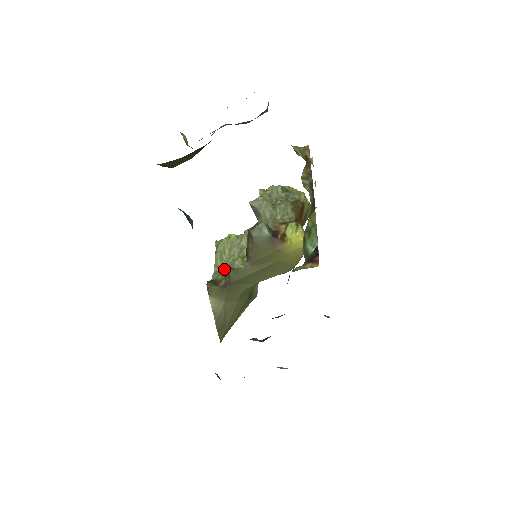
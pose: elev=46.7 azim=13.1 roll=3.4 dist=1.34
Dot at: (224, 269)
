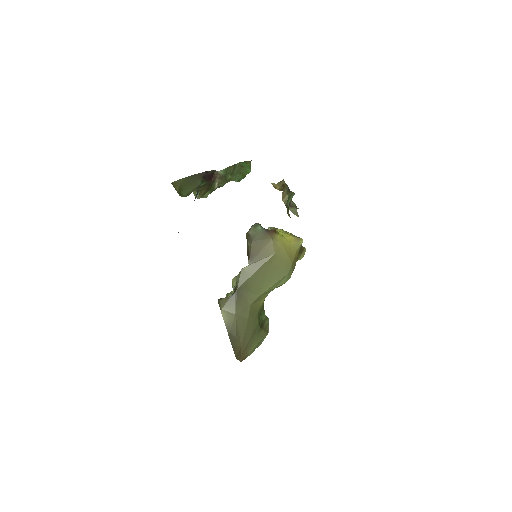
Dot at: occluded
